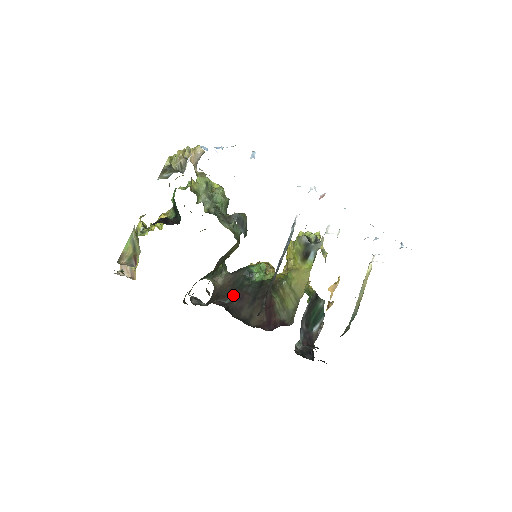
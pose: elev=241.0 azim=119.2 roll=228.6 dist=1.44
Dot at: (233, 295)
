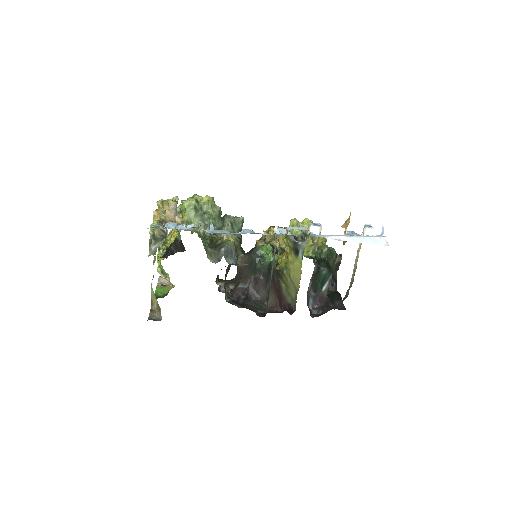
Dot at: (250, 279)
